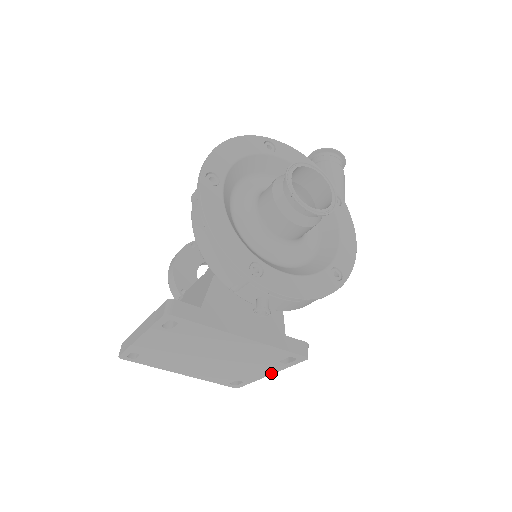
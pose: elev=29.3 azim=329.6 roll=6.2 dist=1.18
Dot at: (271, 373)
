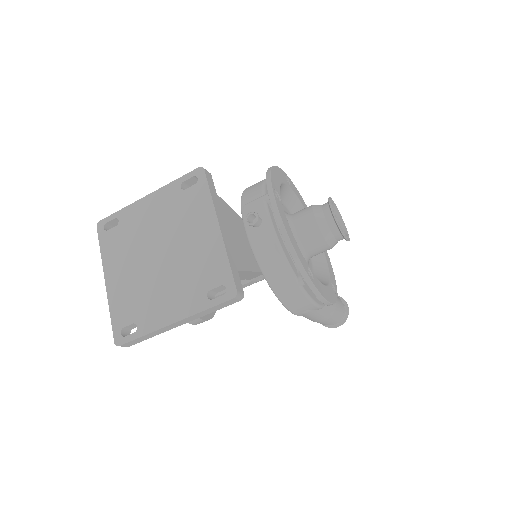
Dot at: (179, 319)
